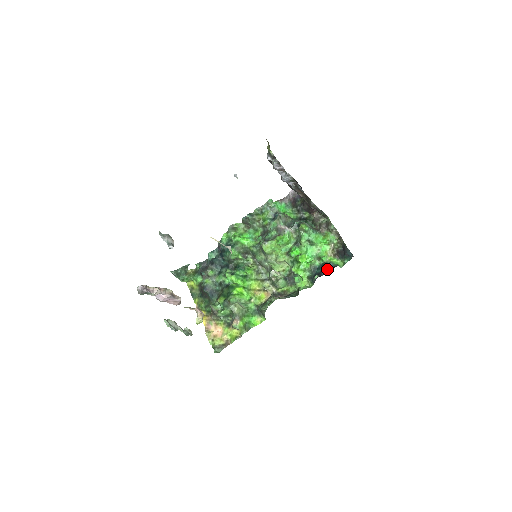
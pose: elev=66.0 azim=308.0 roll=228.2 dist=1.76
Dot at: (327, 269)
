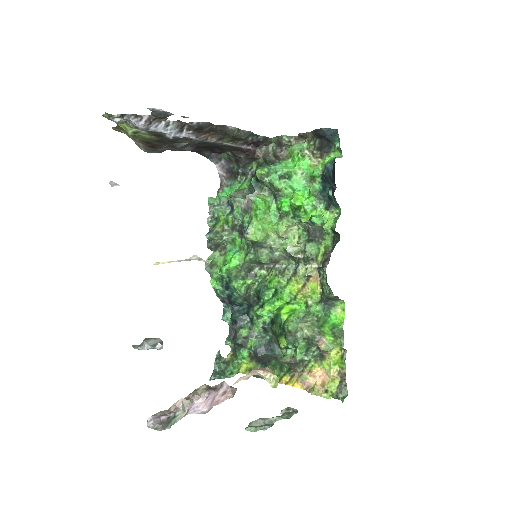
Dot at: (331, 175)
